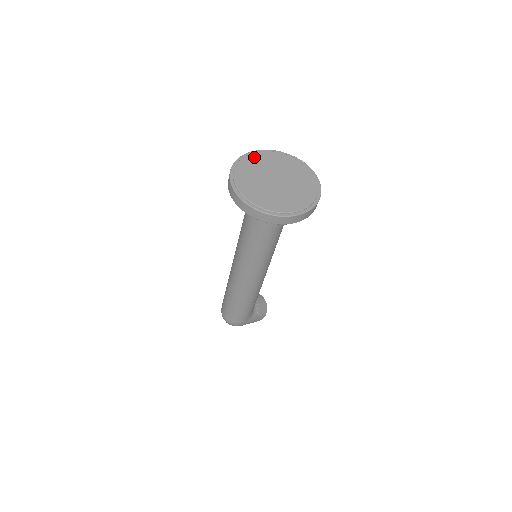
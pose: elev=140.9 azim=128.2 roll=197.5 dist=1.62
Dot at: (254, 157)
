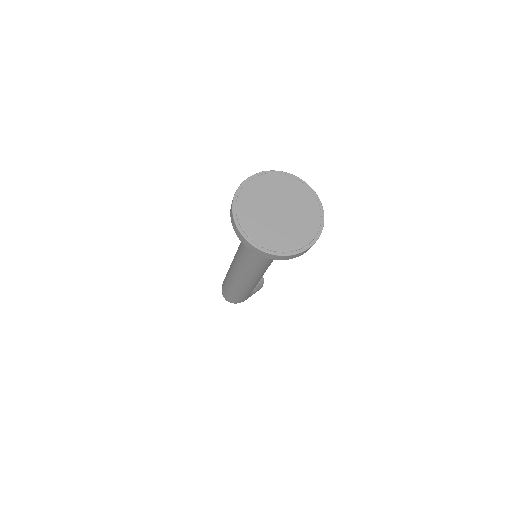
Dot at: (254, 184)
